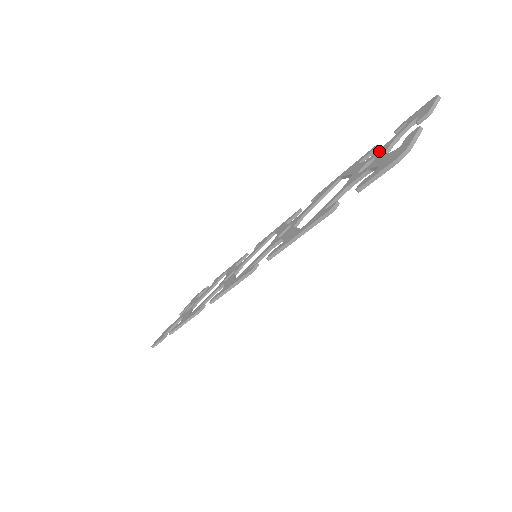
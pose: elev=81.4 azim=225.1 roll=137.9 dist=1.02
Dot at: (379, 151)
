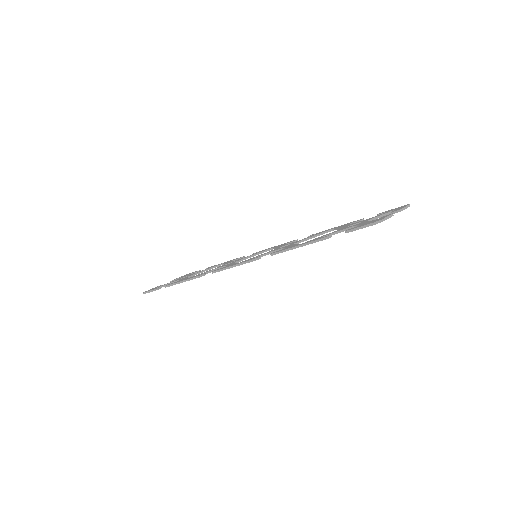
Dot at: (364, 220)
